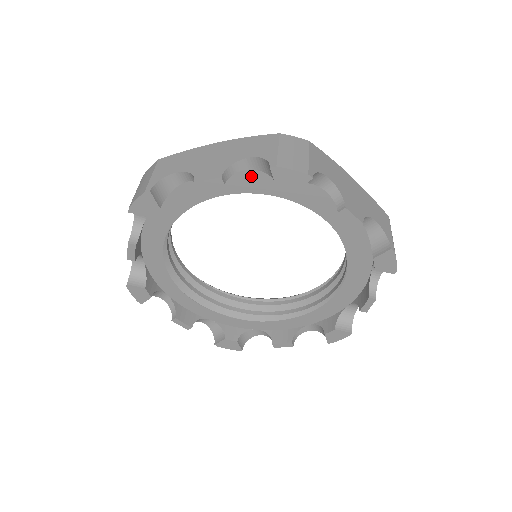
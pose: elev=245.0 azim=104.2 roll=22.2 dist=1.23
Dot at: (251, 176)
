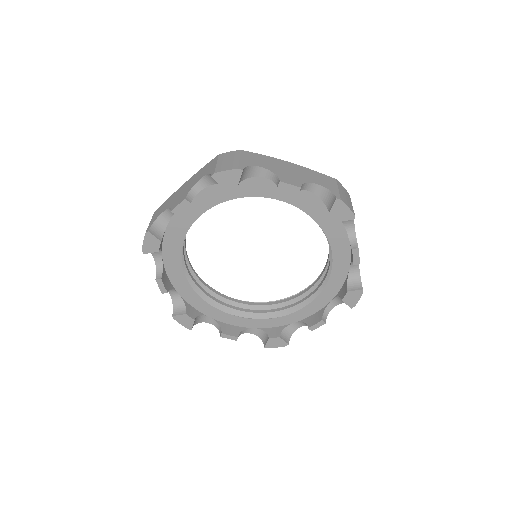
Dot at: (210, 191)
